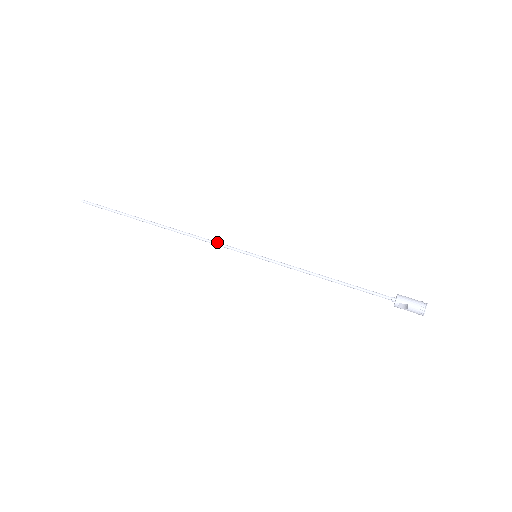
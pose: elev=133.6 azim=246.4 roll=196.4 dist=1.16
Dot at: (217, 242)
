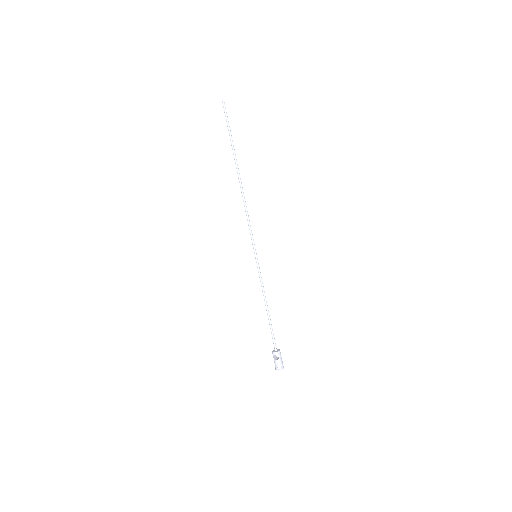
Dot at: occluded
